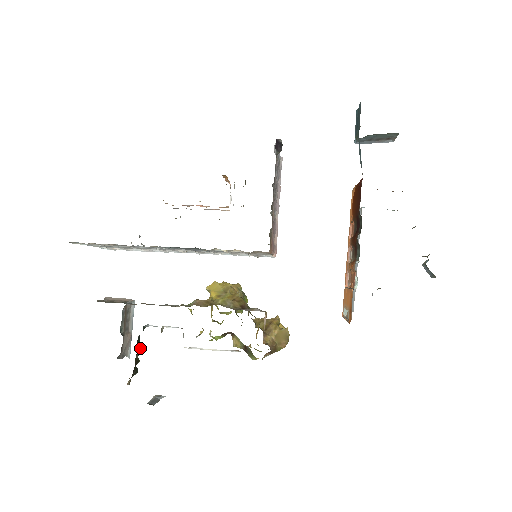
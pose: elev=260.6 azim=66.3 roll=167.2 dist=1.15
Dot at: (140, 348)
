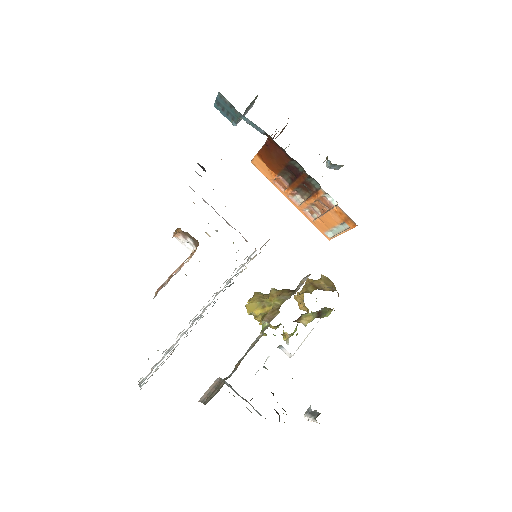
Dot at: (271, 392)
